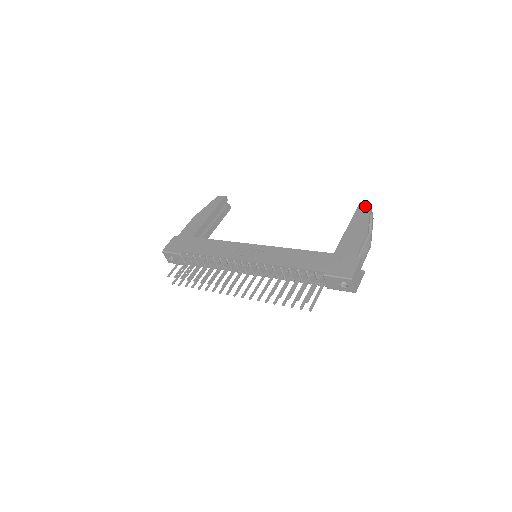
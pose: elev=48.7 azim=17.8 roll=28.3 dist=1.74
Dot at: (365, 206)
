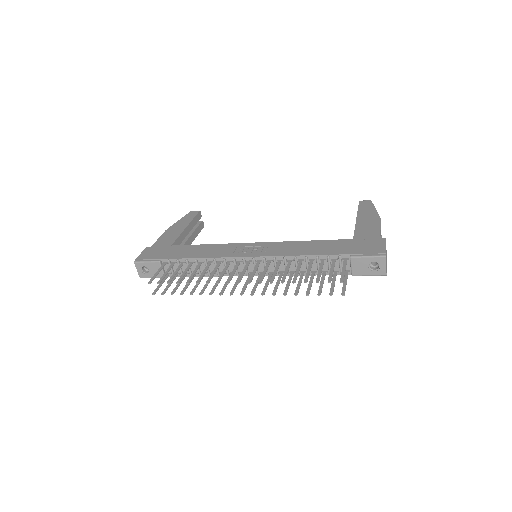
Dot at: (367, 202)
